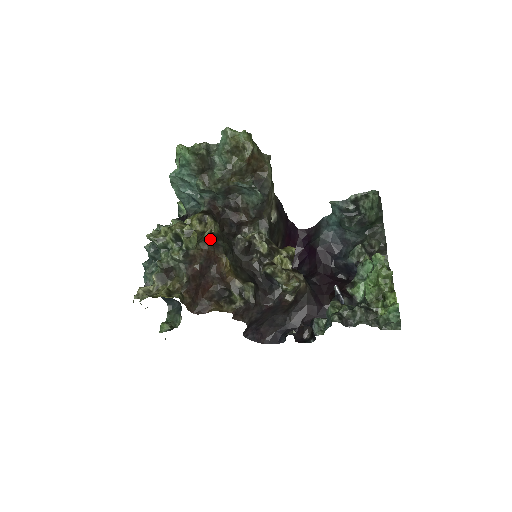
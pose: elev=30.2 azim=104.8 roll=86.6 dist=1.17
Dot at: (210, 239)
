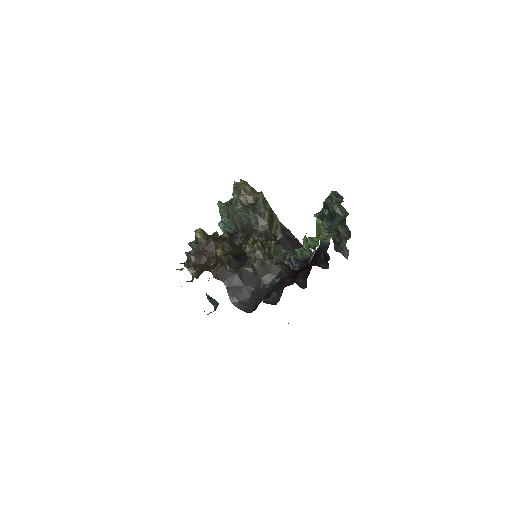
Dot at: (215, 237)
